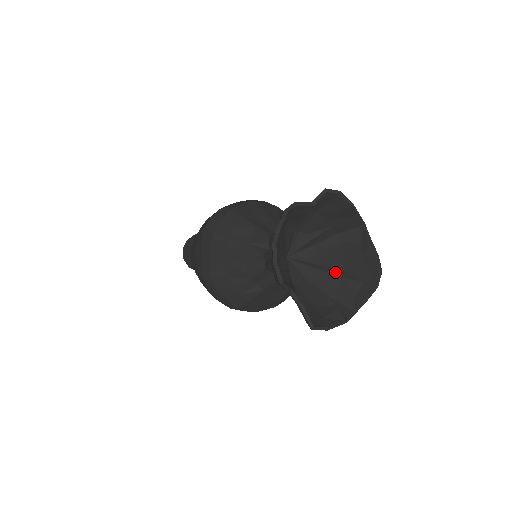
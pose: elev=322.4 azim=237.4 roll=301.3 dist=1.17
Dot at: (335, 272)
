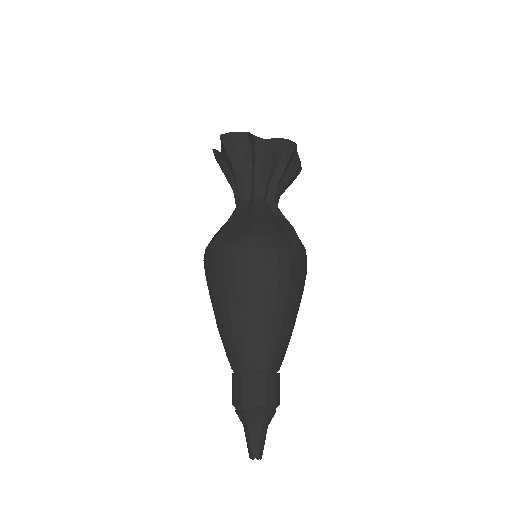
Dot at: (276, 173)
